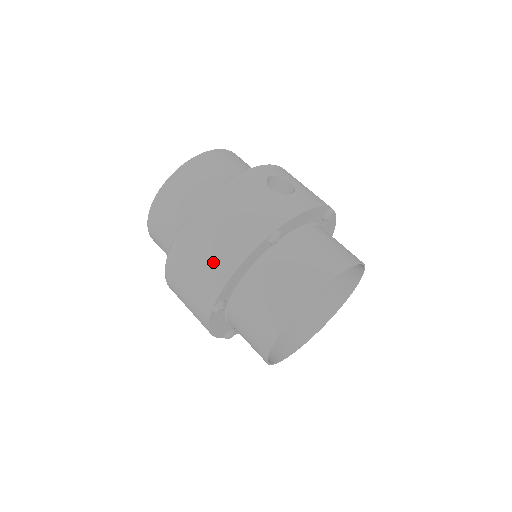
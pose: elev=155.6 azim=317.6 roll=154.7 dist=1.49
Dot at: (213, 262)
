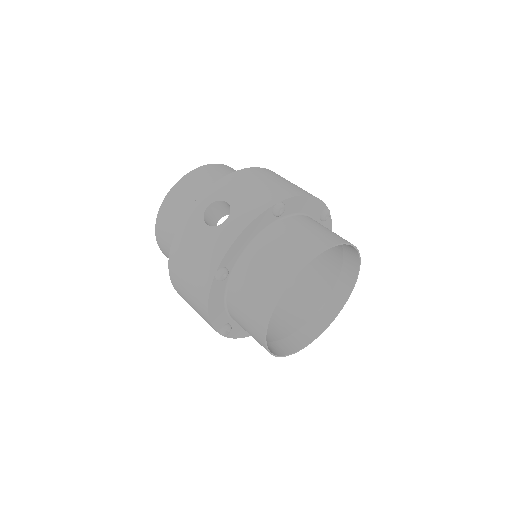
Dot at: (196, 305)
